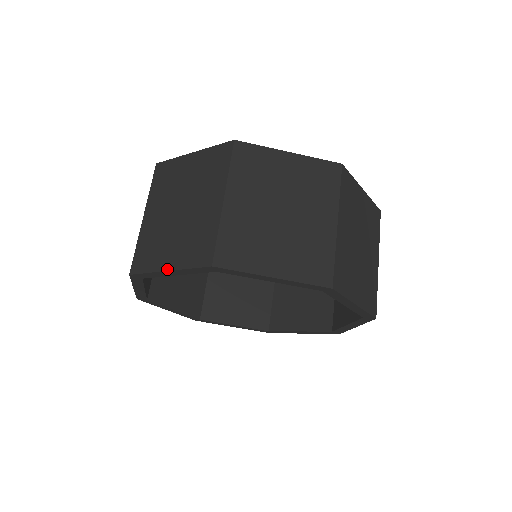
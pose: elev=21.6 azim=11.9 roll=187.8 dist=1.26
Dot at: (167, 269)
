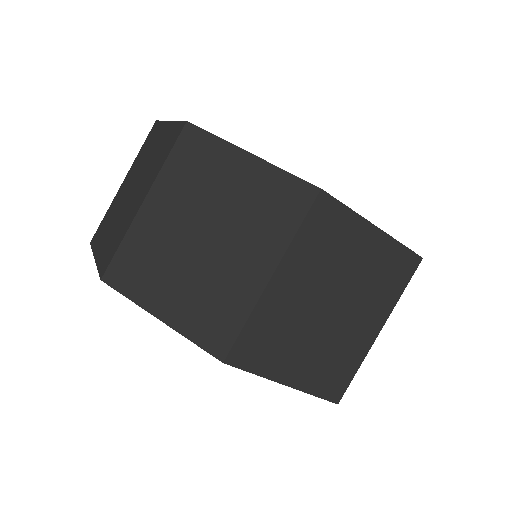
Dot at: (95, 257)
